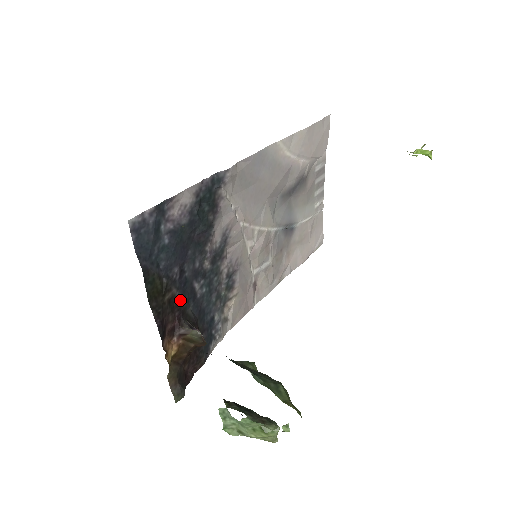
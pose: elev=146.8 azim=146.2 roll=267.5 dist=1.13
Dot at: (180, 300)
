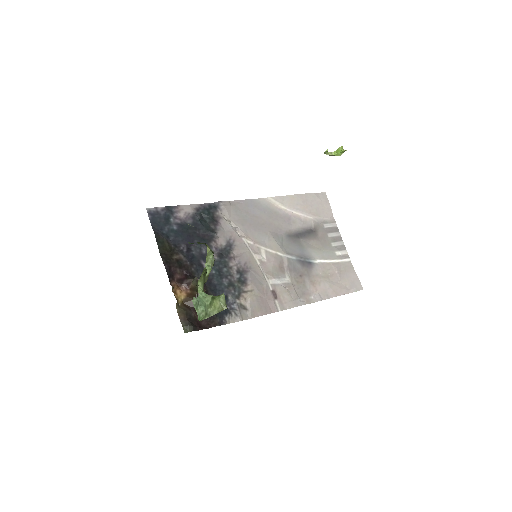
Dot at: (187, 264)
